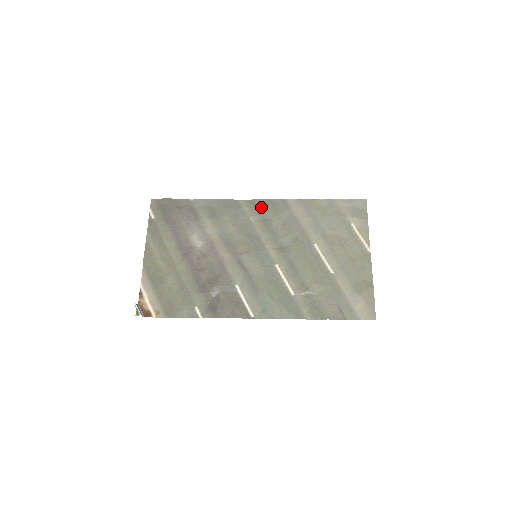
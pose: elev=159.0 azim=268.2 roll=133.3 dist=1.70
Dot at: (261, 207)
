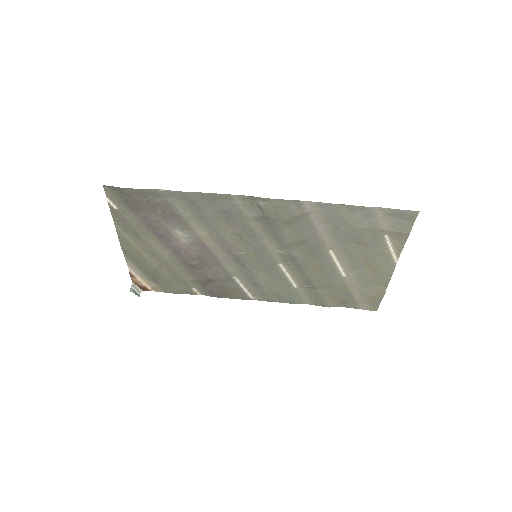
Dot at: (264, 209)
